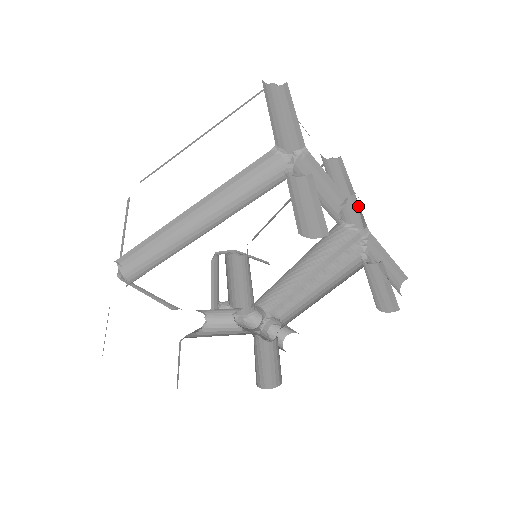
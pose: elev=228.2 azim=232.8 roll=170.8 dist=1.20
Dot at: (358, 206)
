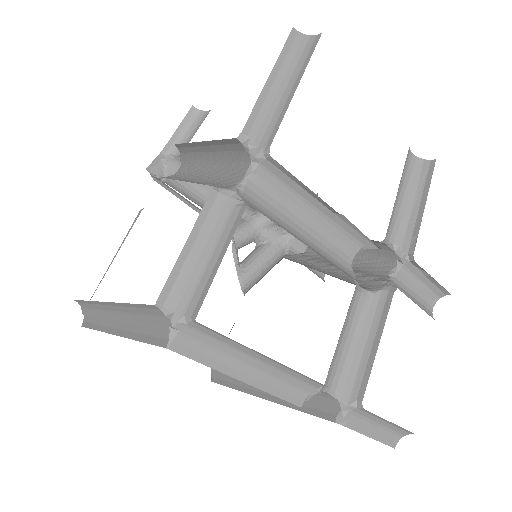
Dot at: (355, 227)
